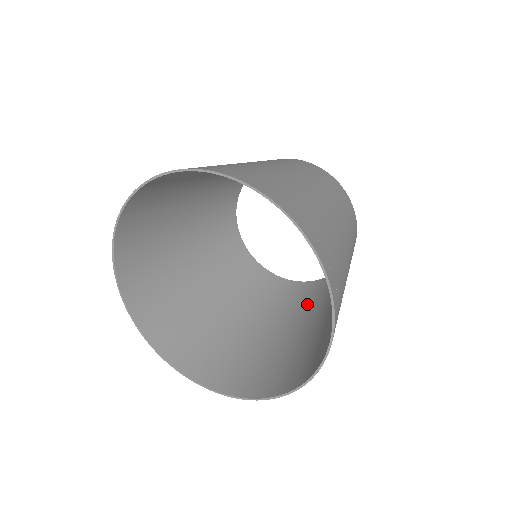
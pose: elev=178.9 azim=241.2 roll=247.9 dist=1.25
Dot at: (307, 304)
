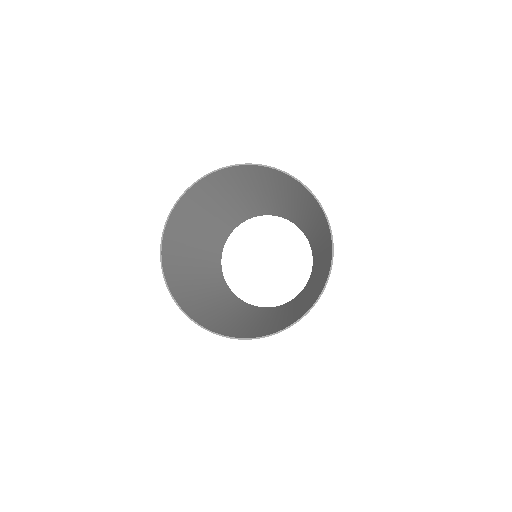
Dot at: (276, 312)
